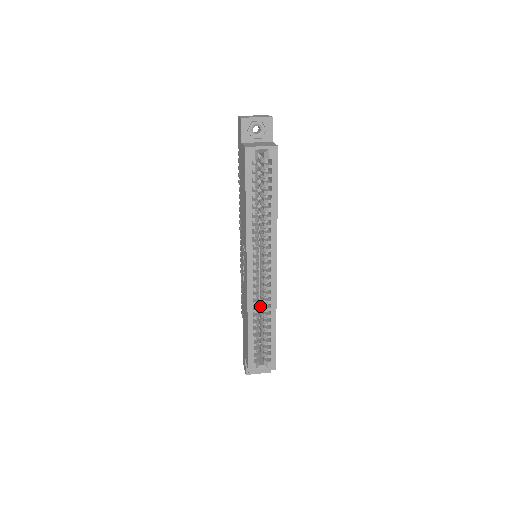
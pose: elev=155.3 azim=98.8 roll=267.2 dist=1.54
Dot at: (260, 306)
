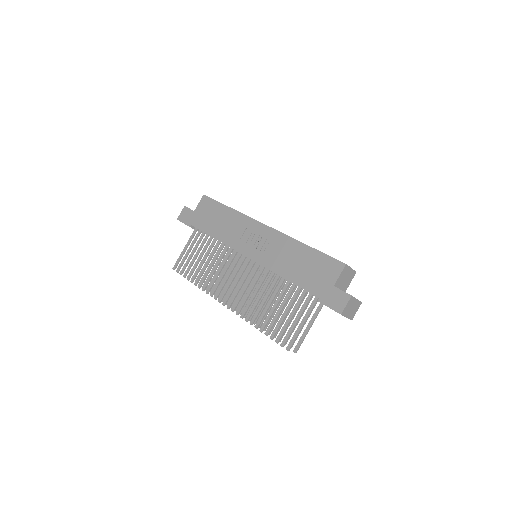
Dot at: occluded
